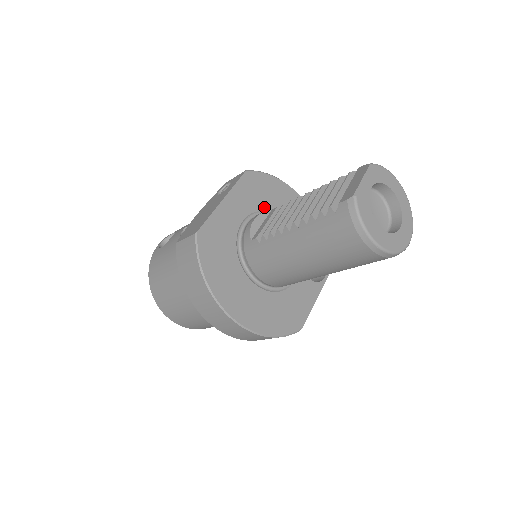
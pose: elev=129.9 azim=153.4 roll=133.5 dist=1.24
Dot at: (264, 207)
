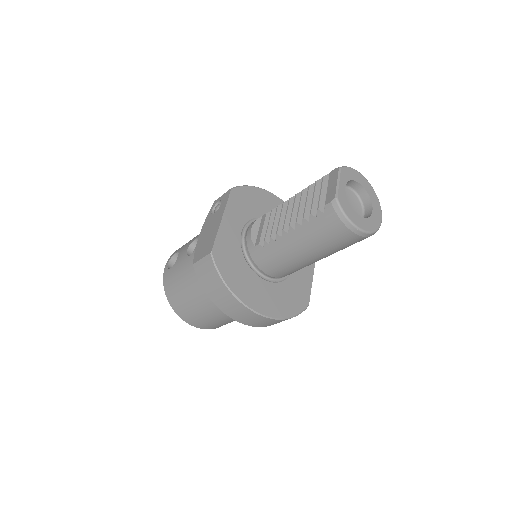
Dot at: (253, 215)
